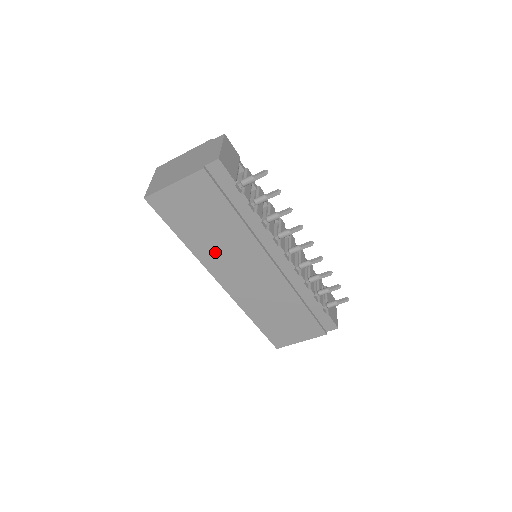
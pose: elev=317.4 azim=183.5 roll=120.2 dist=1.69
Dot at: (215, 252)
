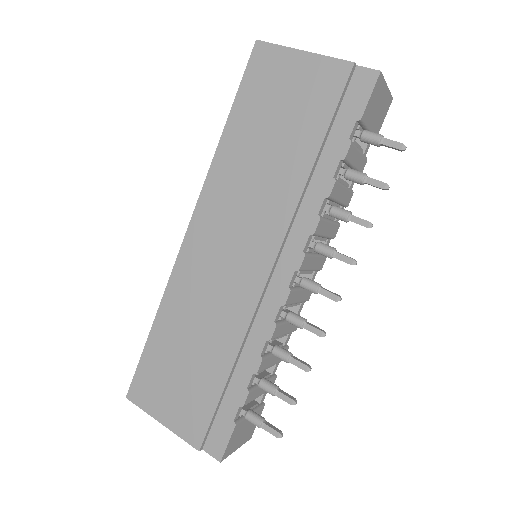
Dot at: (235, 180)
